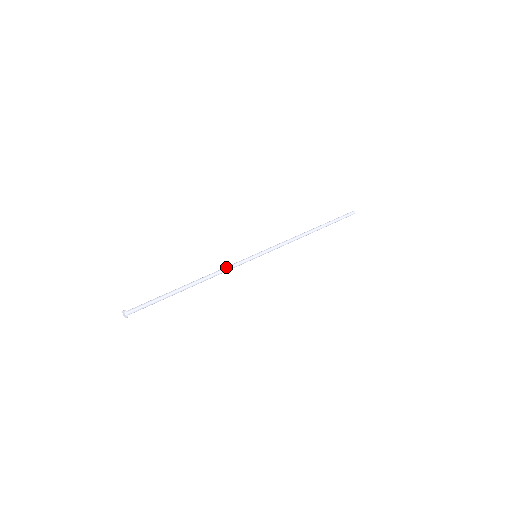
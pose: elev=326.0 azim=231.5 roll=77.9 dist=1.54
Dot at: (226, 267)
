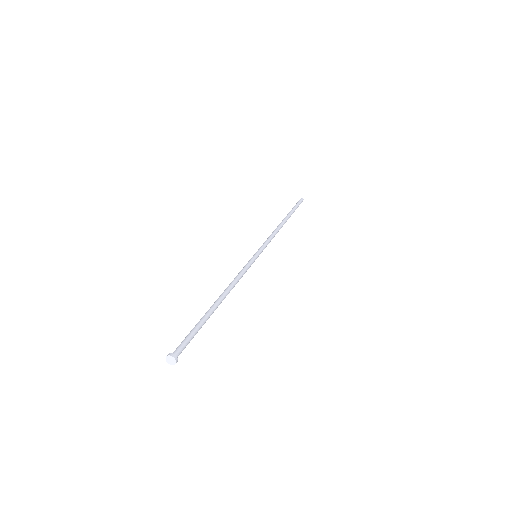
Dot at: (241, 274)
